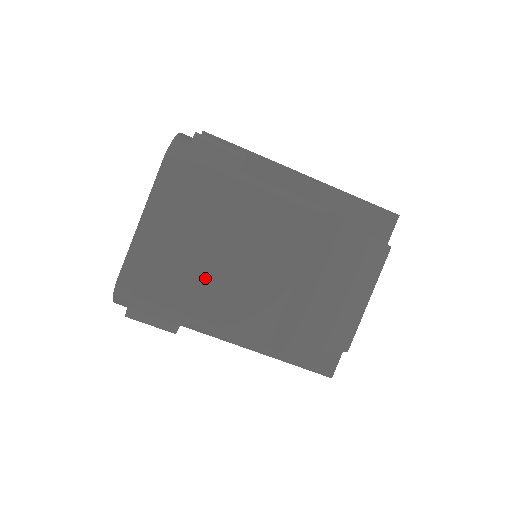
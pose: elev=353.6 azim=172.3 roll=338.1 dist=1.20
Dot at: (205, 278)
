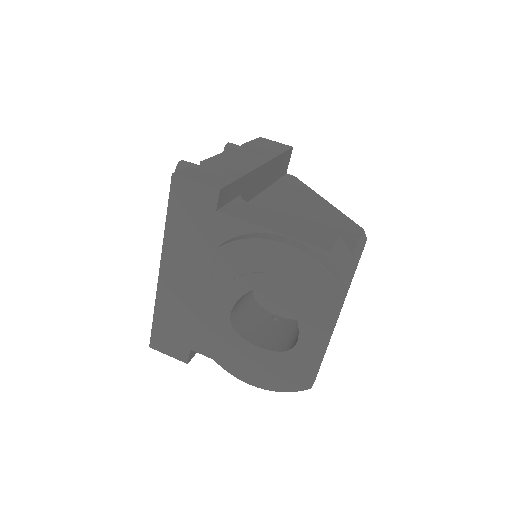
Dot at: occluded
